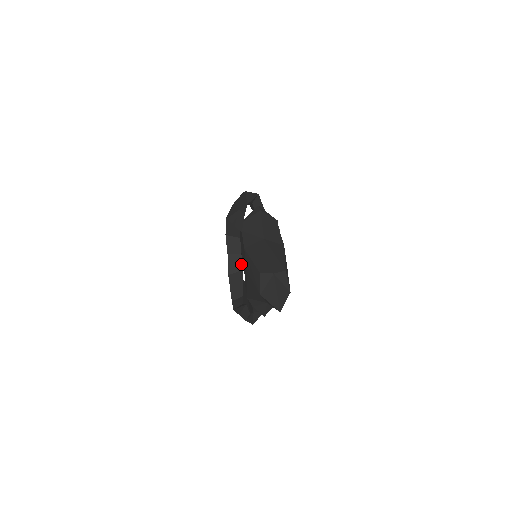
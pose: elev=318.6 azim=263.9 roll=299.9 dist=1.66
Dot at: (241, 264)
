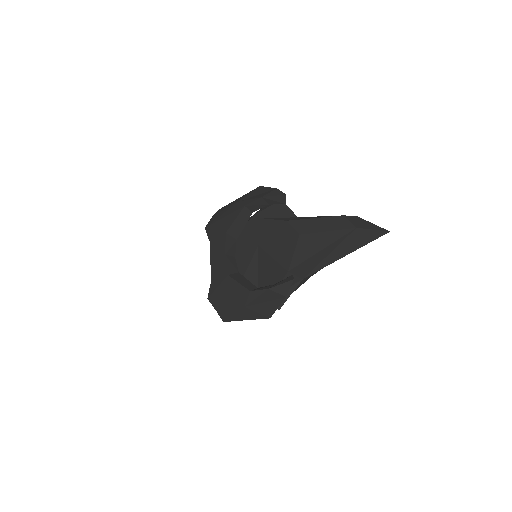
Dot at: (237, 267)
